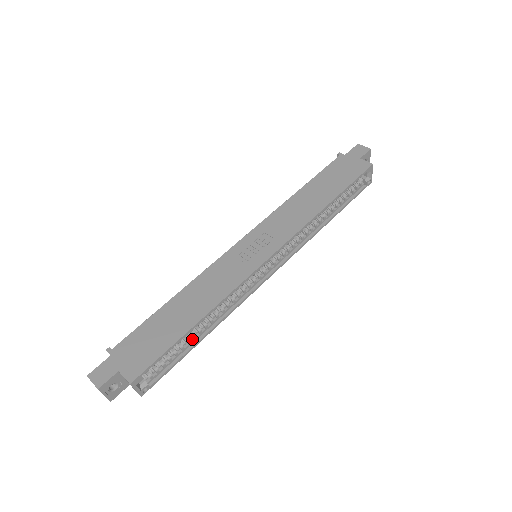
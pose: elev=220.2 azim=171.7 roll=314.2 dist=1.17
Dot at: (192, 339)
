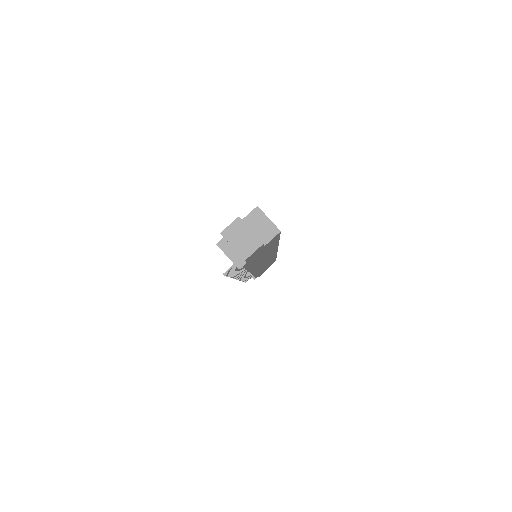
Dot at: occluded
